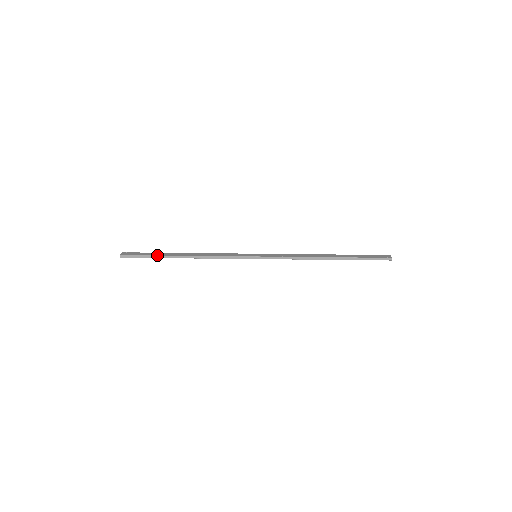
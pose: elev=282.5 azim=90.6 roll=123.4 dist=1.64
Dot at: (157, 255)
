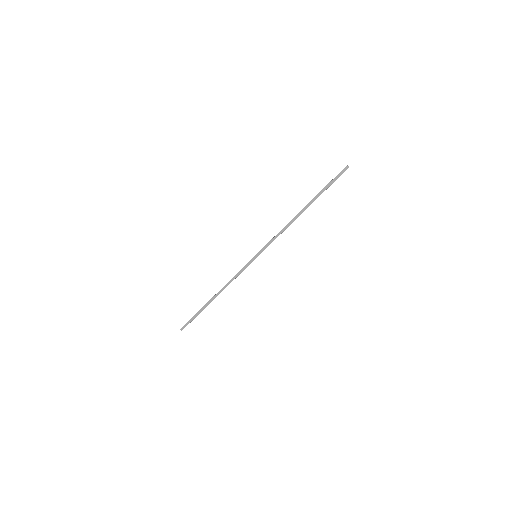
Dot at: (199, 311)
